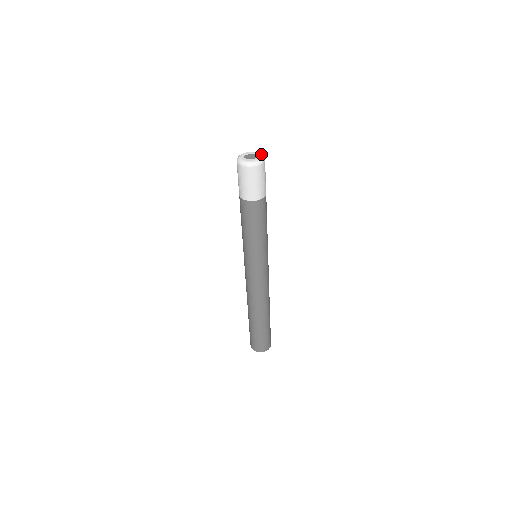
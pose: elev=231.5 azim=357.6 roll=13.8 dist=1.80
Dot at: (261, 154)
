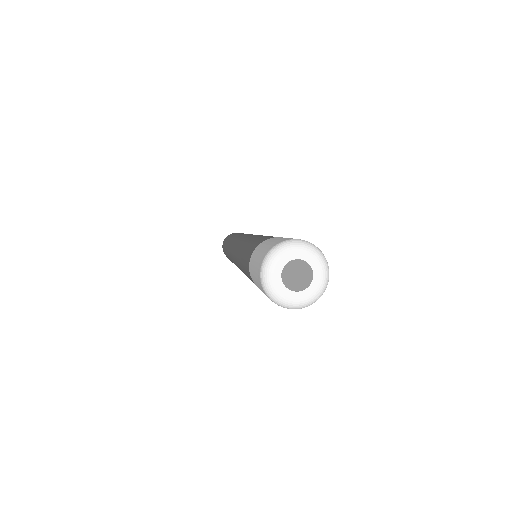
Dot at: (316, 254)
